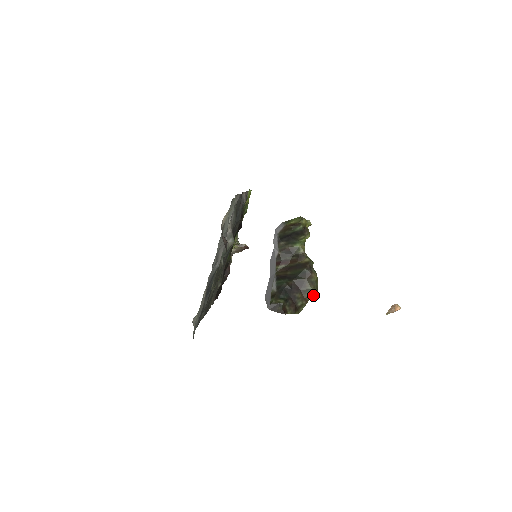
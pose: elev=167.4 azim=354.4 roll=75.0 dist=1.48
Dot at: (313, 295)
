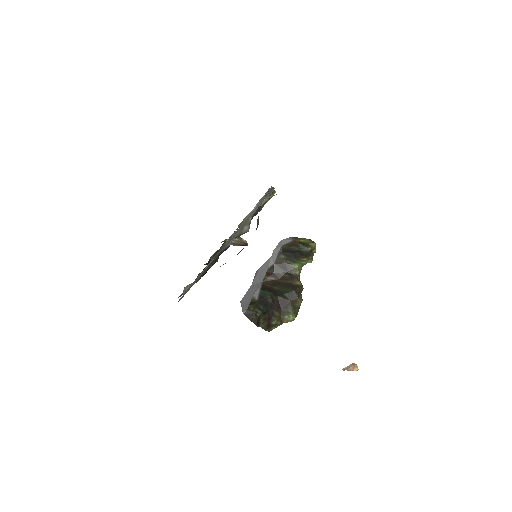
Dot at: (290, 320)
